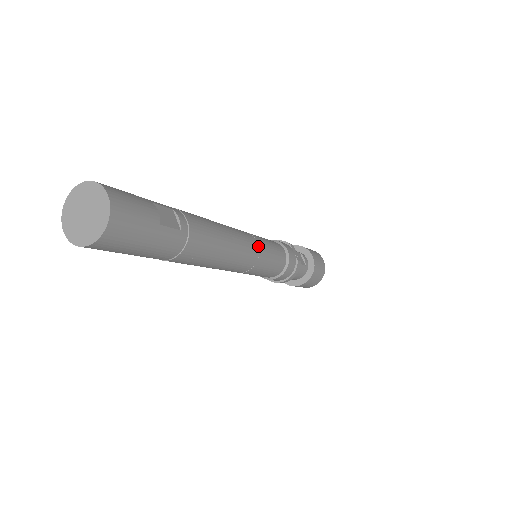
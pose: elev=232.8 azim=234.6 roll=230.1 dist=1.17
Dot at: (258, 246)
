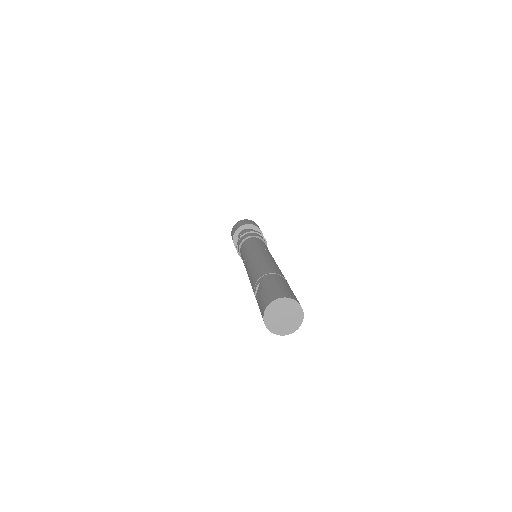
Dot at: occluded
